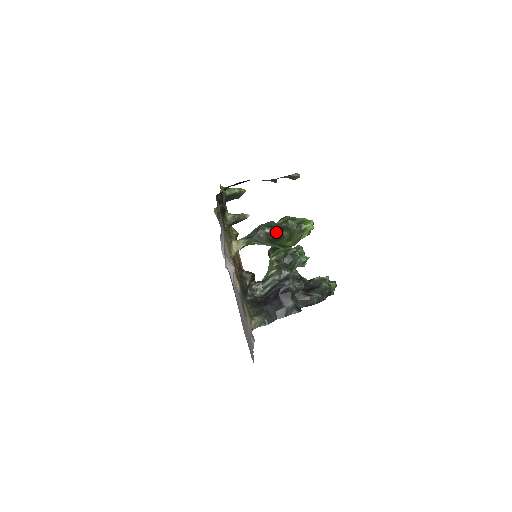
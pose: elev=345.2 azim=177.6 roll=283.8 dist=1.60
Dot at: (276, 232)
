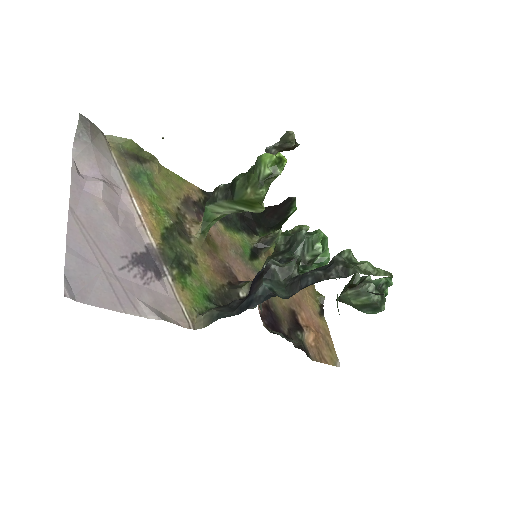
Dot at: (231, 183)
